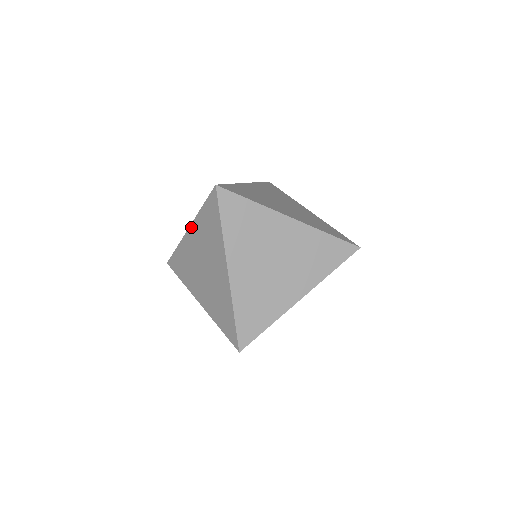
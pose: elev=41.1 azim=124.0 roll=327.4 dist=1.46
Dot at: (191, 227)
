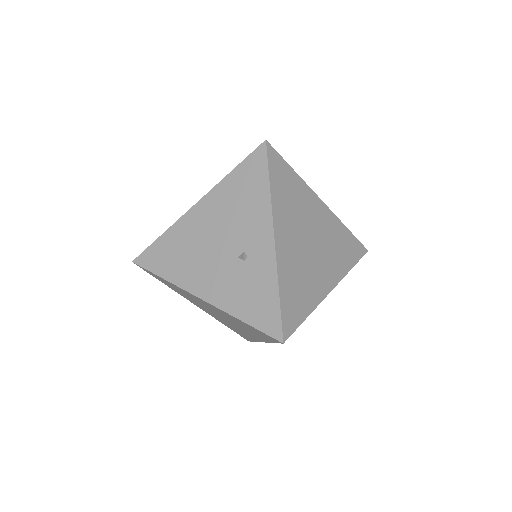
Dot at: (209, 304)
